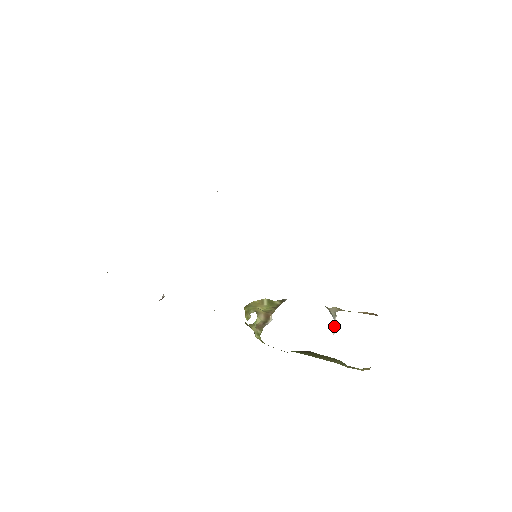
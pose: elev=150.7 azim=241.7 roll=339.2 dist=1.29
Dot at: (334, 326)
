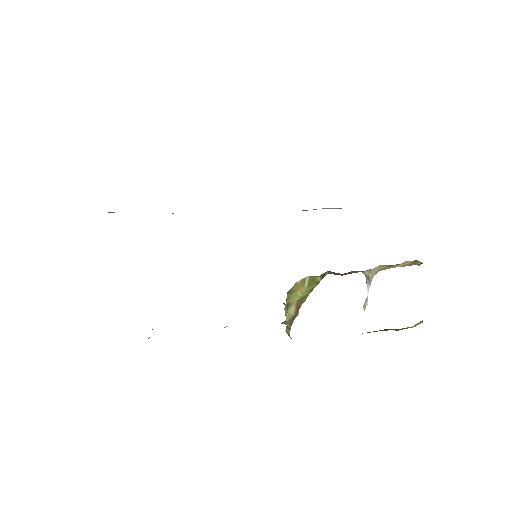
Dot at: (367, 297)
